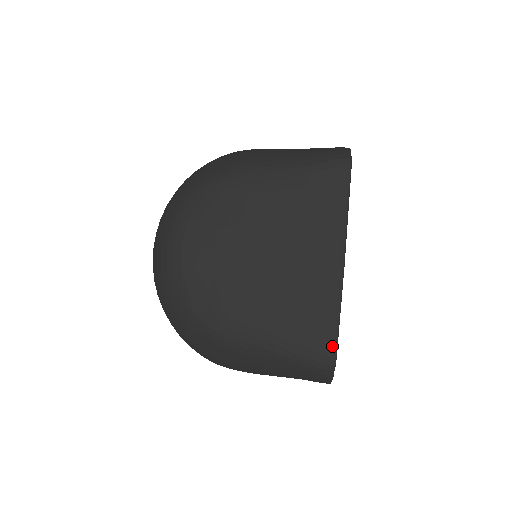
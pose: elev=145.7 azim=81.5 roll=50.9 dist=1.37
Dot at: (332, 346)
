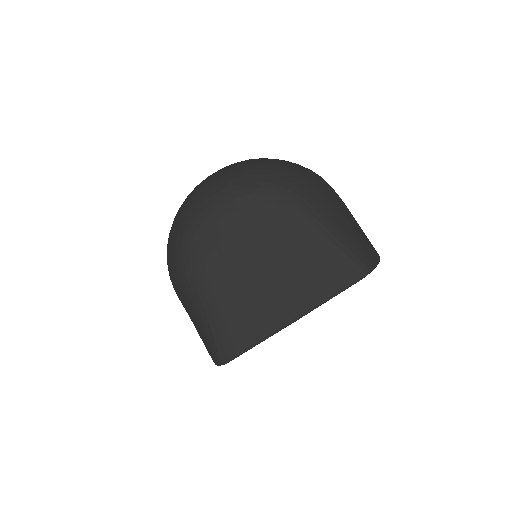
Dot at: (234, 354)
